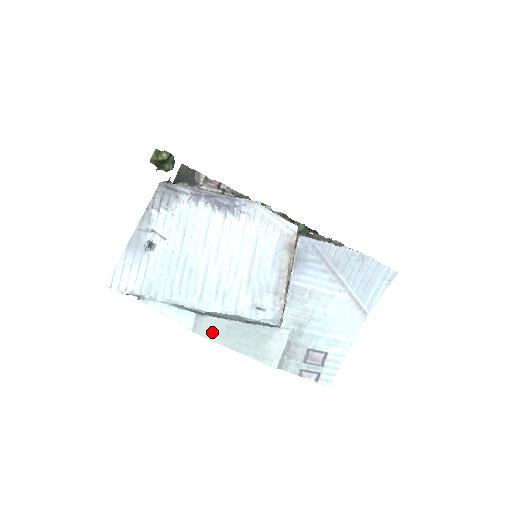
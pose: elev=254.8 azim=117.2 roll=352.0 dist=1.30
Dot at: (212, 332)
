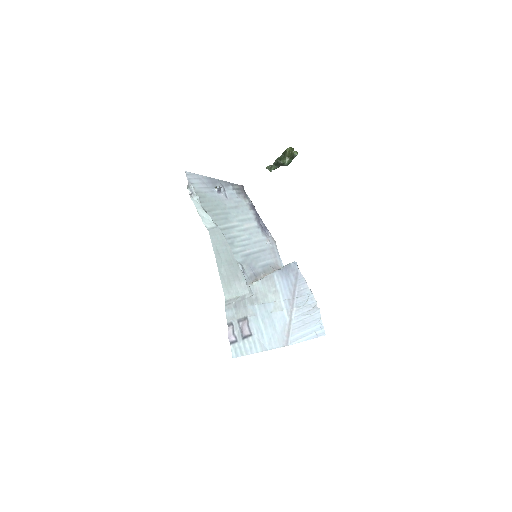
Dot at: (217, 241)
